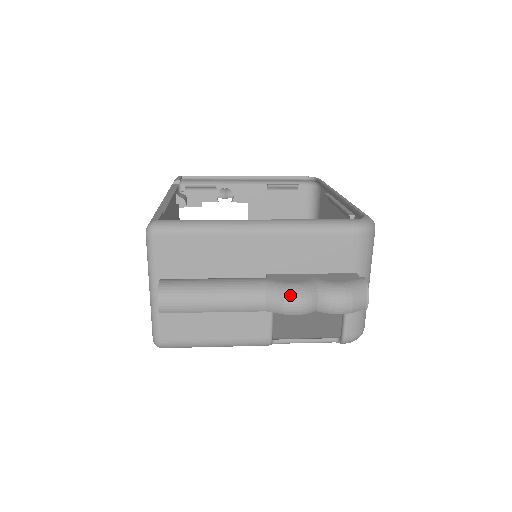
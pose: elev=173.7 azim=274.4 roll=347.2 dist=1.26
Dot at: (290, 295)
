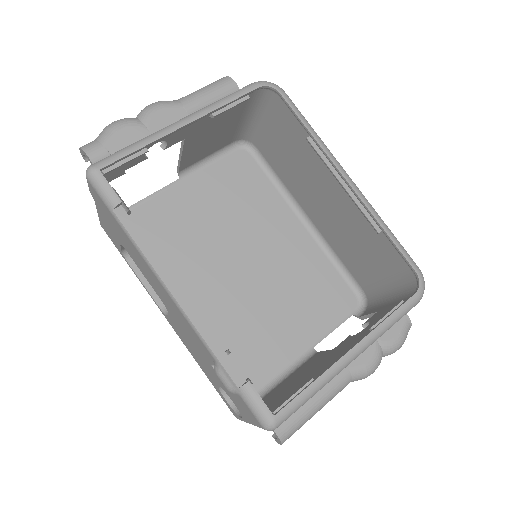
Dot at: (370, 374)
